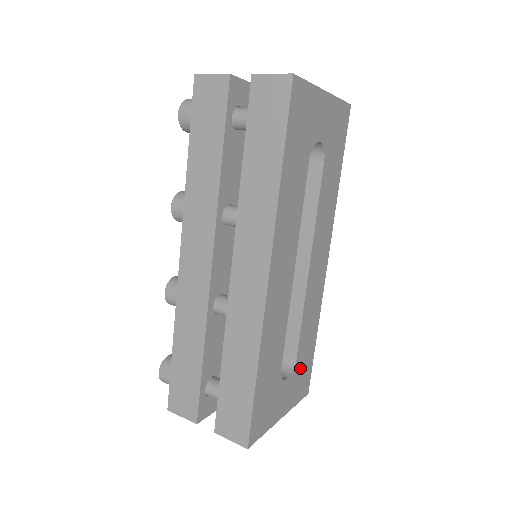
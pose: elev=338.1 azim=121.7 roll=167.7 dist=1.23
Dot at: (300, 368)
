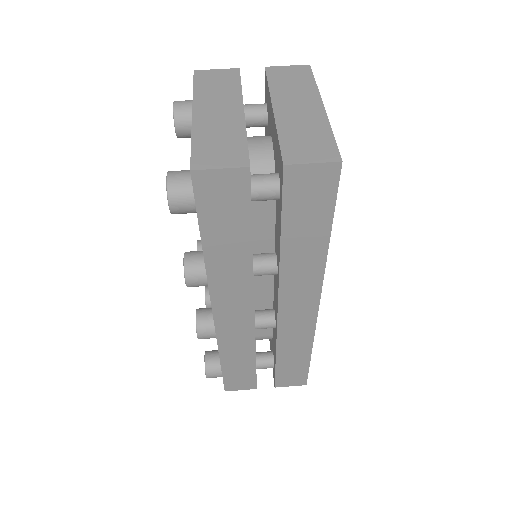
Dot at: occluded
